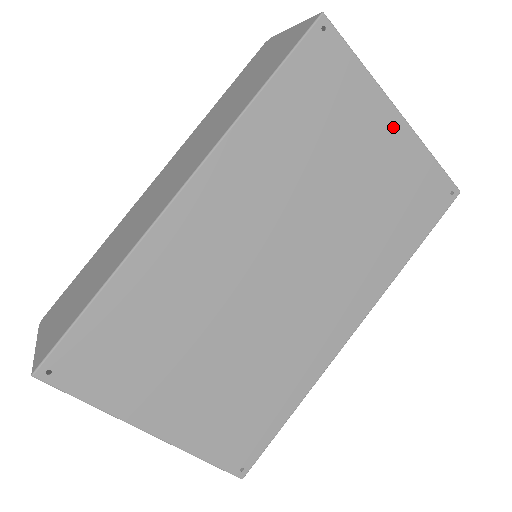
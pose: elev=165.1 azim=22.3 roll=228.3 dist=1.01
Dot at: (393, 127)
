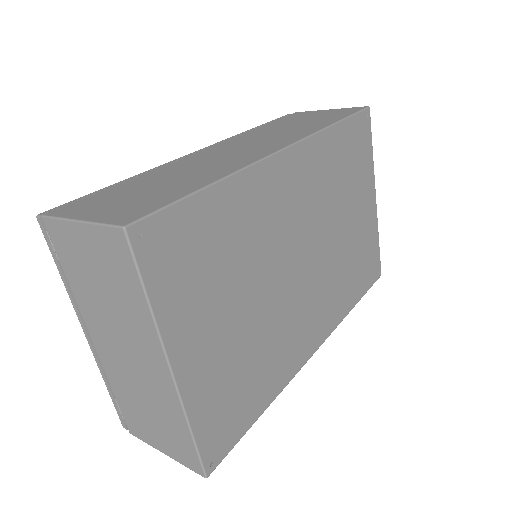
Dot at: (372, 204)
